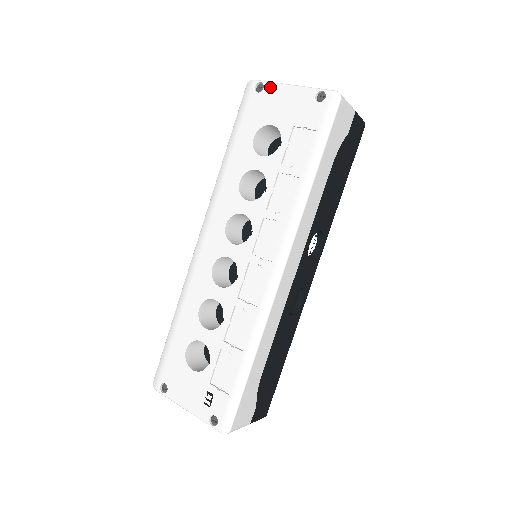
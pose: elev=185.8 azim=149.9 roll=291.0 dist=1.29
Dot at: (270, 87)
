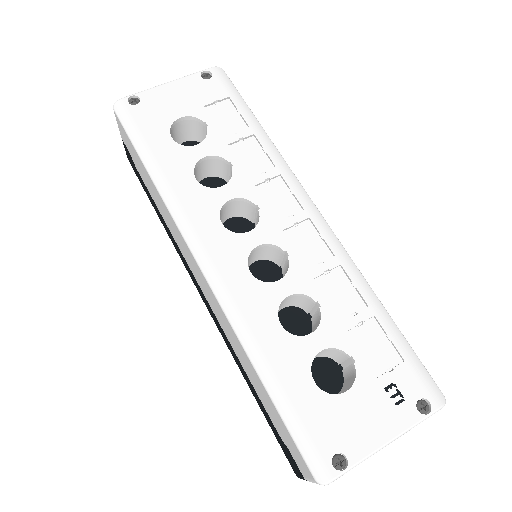
Dot at: (147, 94)
